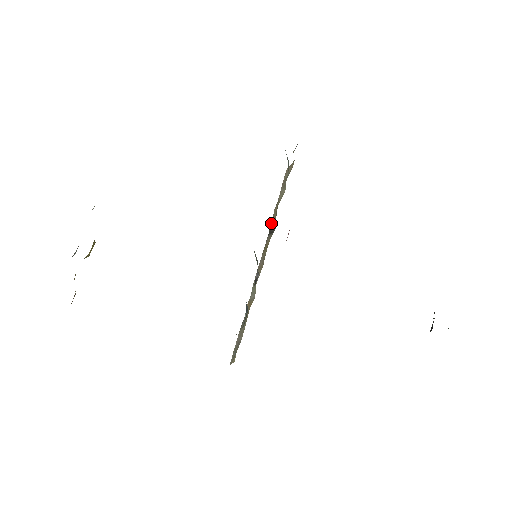
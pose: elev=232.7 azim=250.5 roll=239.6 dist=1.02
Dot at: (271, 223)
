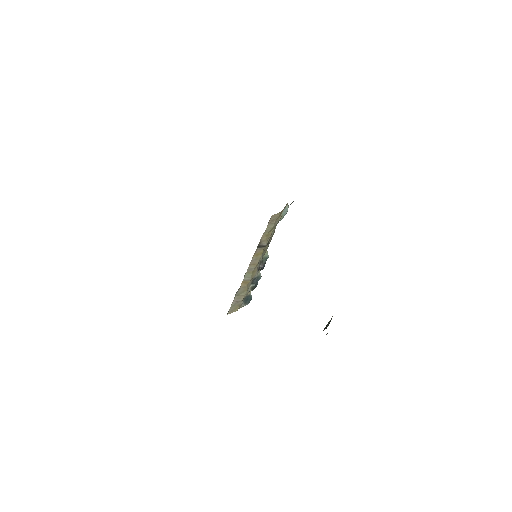
Dot at: (260, 242)
